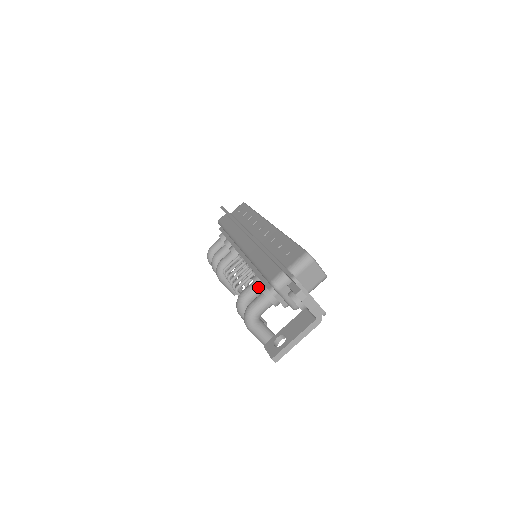
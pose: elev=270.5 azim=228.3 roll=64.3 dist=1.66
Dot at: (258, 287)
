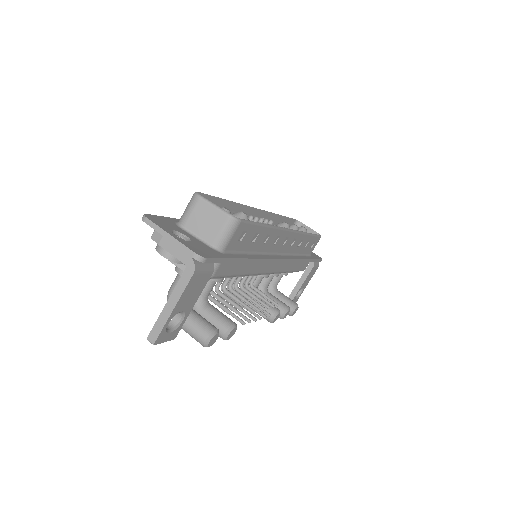
Dot at: occluded
